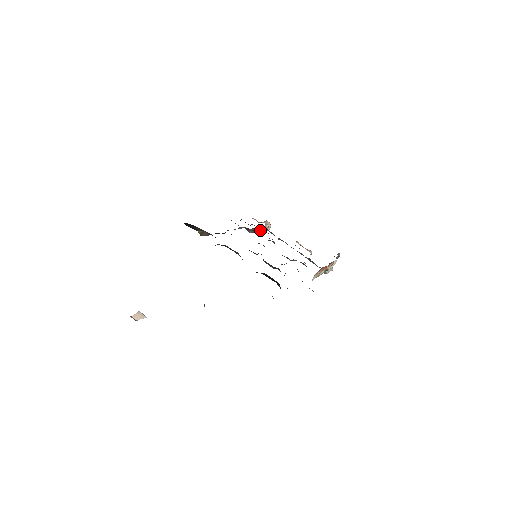
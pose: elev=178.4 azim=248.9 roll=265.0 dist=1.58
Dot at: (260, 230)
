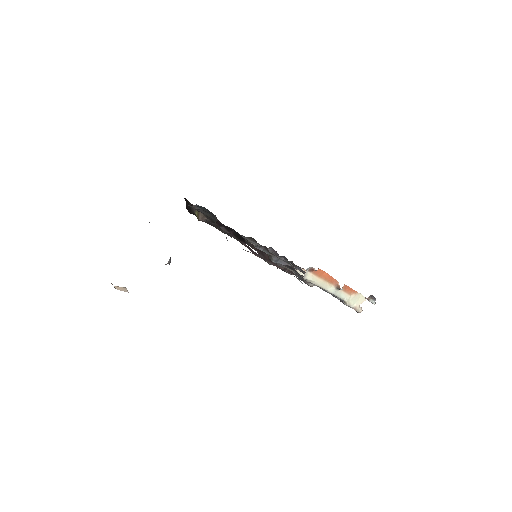
Dot at: occluded
